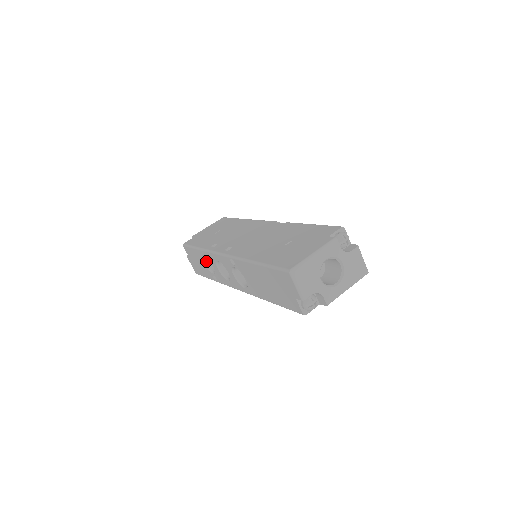
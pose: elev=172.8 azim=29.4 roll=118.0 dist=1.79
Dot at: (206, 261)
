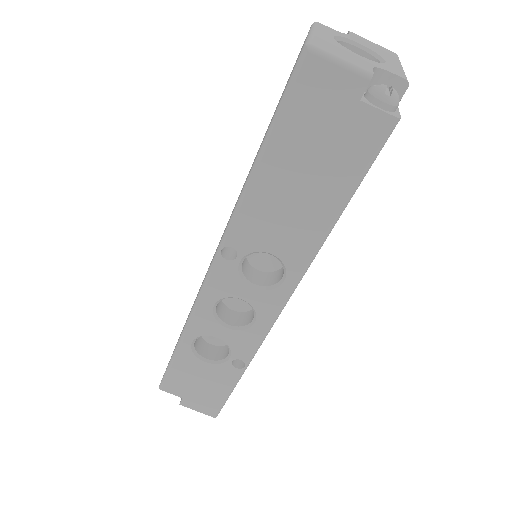
Dot at: (205, 357)
